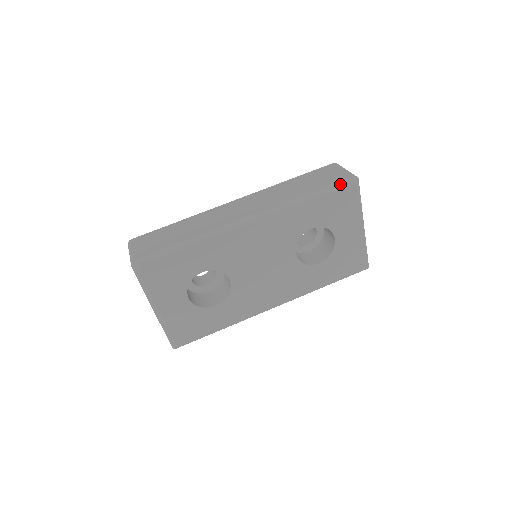
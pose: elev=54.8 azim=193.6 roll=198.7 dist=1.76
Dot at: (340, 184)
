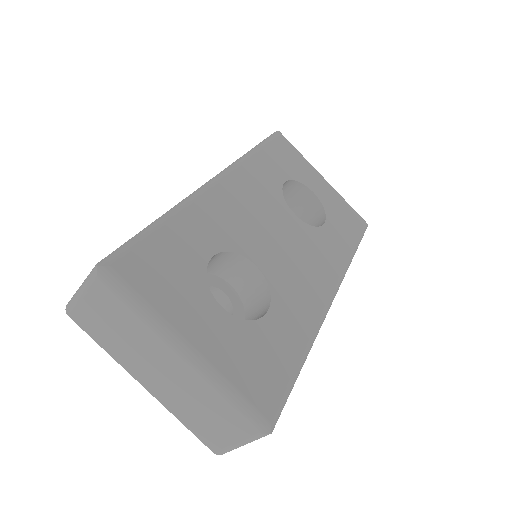
Dot at: (269, 137)
